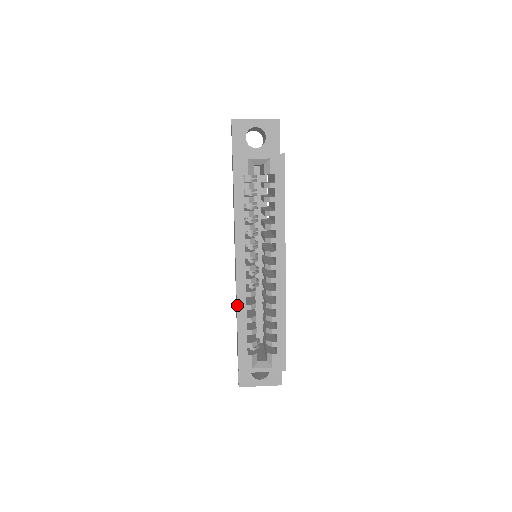
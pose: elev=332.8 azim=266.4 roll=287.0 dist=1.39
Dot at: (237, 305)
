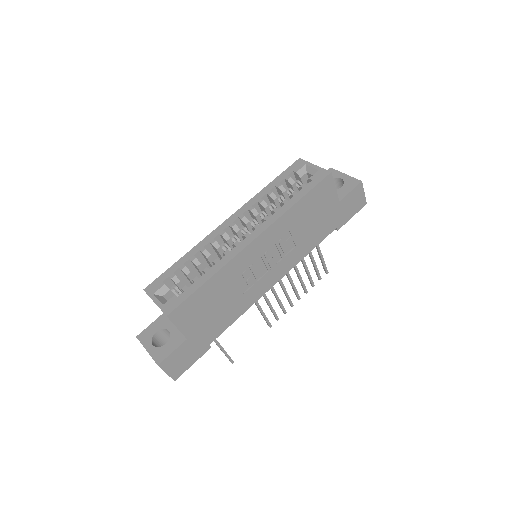
Dot at: (199, 243)
